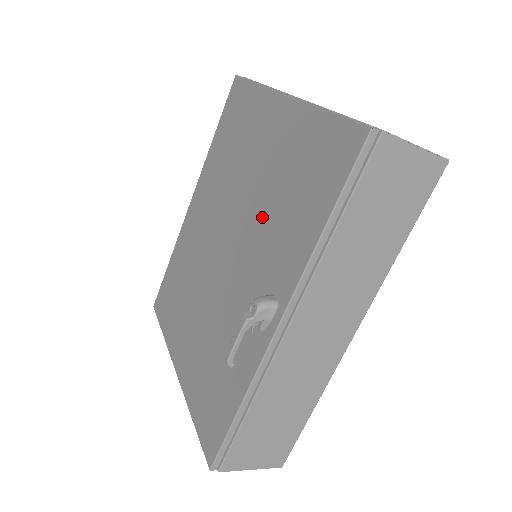
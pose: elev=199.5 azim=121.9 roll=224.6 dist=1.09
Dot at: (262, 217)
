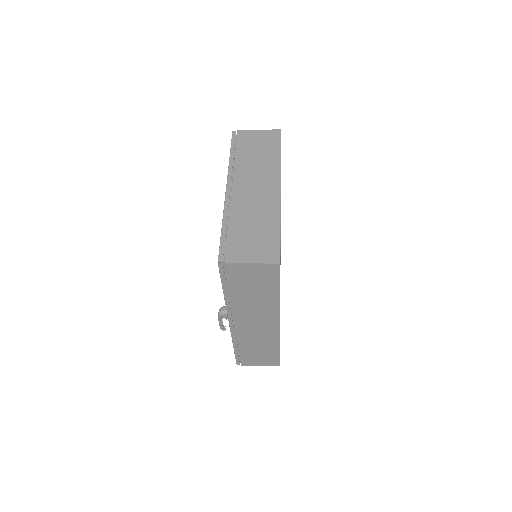
Dot at: occluded
